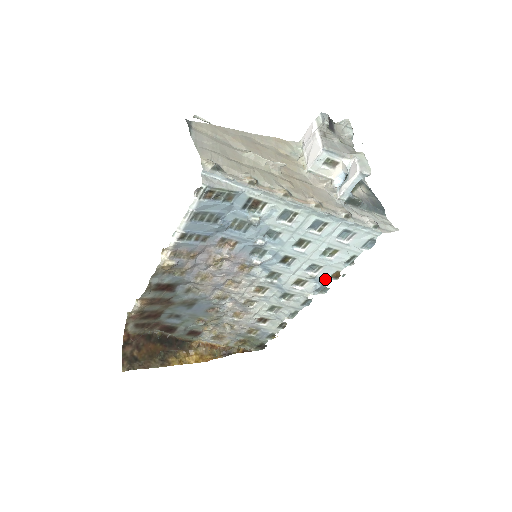
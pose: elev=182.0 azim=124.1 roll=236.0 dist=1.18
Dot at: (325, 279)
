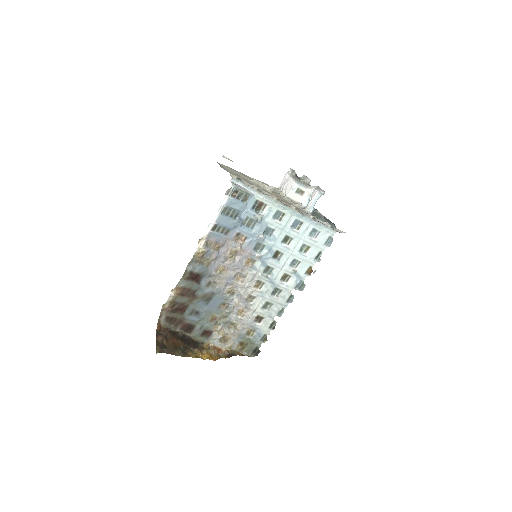
Dot at: (302, 274)
